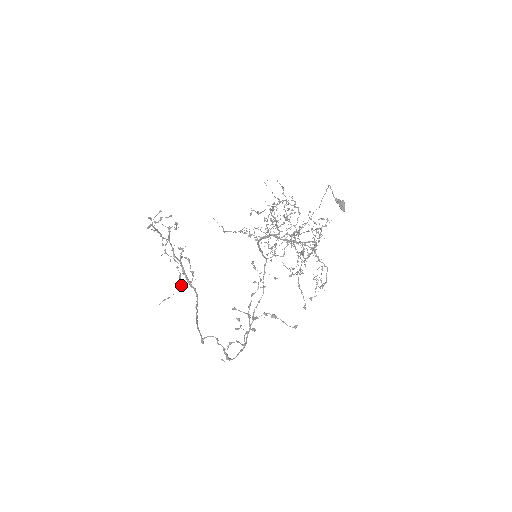
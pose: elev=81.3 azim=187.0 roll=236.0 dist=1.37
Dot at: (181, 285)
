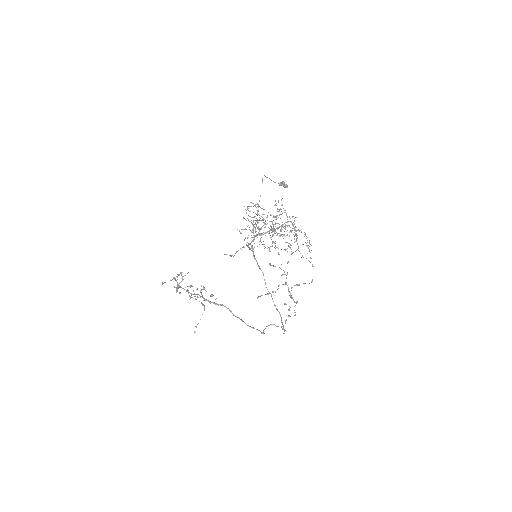
Dot at: (204, 309)
